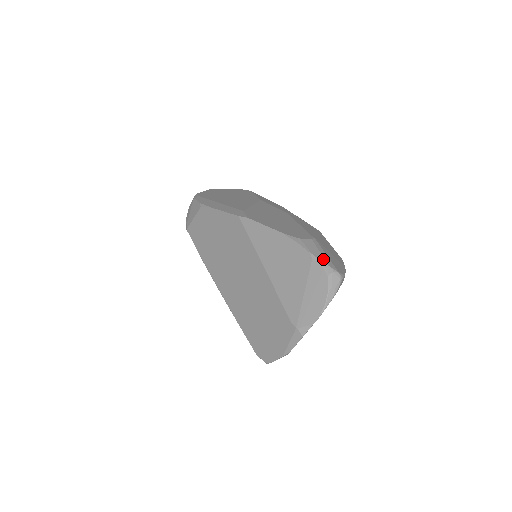
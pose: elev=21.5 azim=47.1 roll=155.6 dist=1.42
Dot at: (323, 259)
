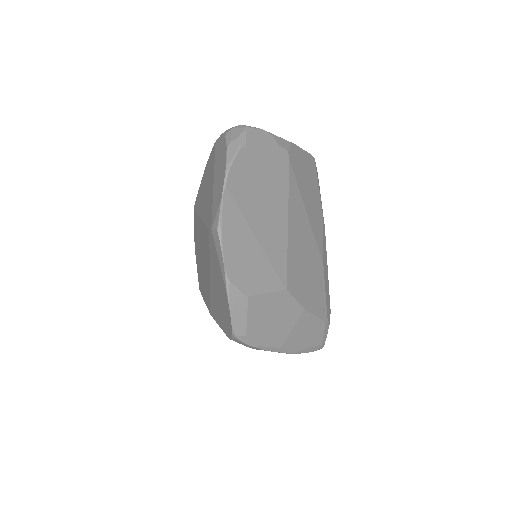
Dot at: occluded
